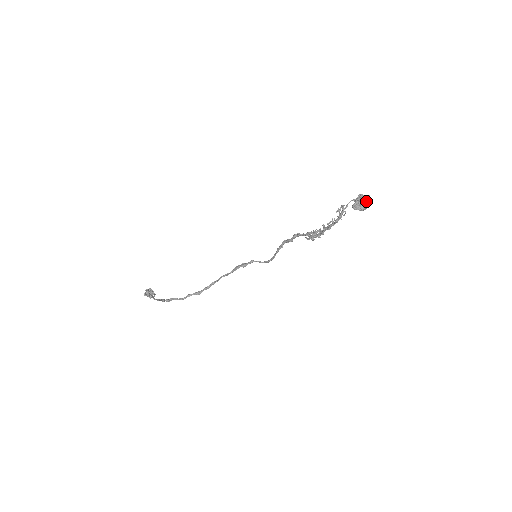
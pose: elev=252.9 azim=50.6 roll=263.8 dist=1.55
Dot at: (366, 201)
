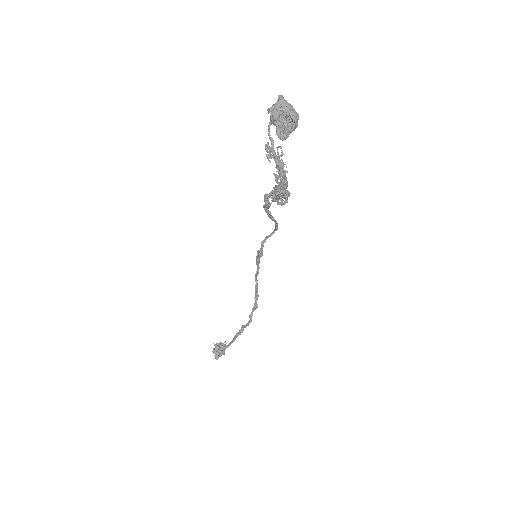
Dot at: (286, 112)
